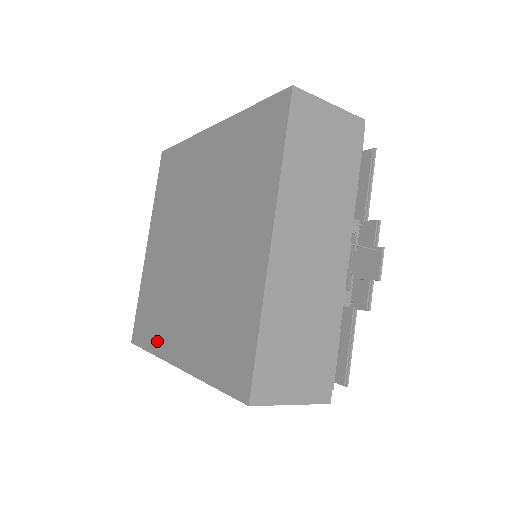
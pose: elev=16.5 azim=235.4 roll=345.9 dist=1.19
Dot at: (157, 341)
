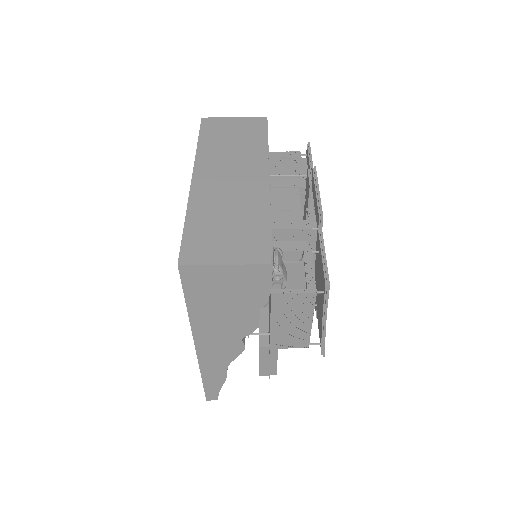
Dot at: occluded
